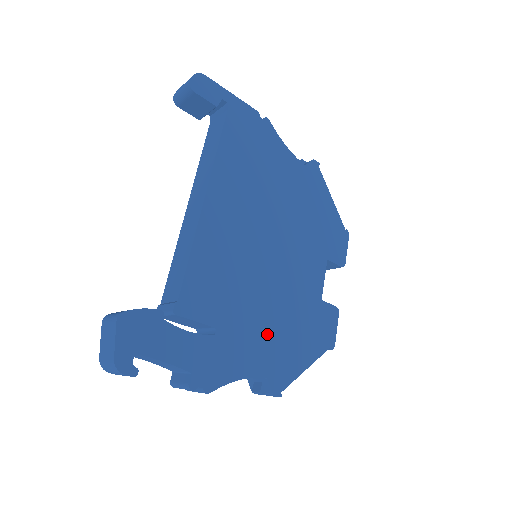
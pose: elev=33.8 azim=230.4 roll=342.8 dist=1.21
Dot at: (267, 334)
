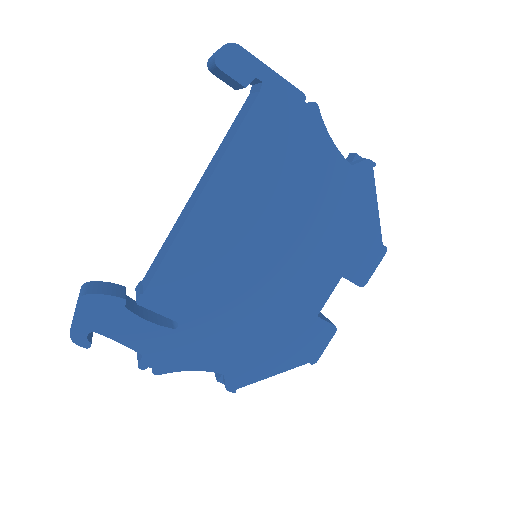
Dot at: (236, 337)
